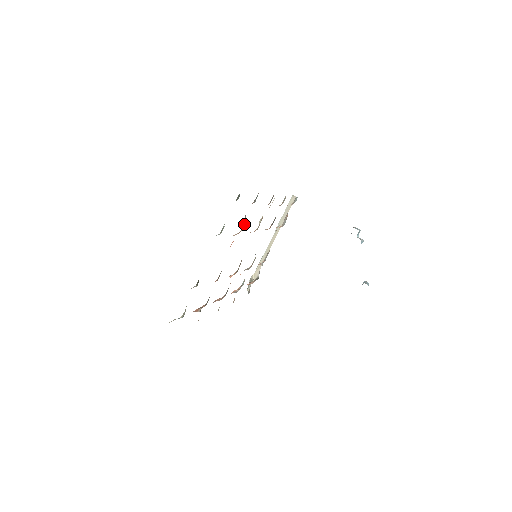
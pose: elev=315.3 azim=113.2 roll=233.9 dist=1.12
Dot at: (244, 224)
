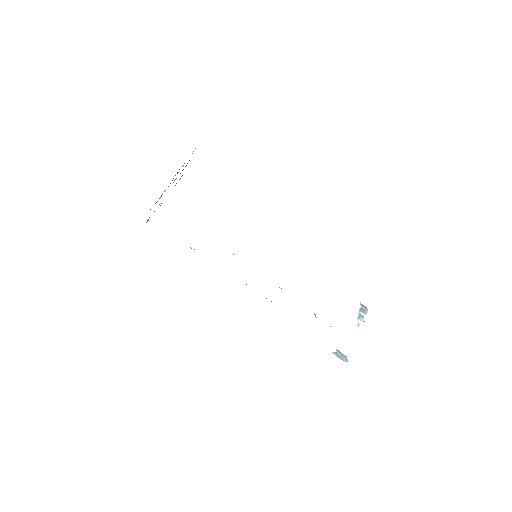
Dot at: occluded
